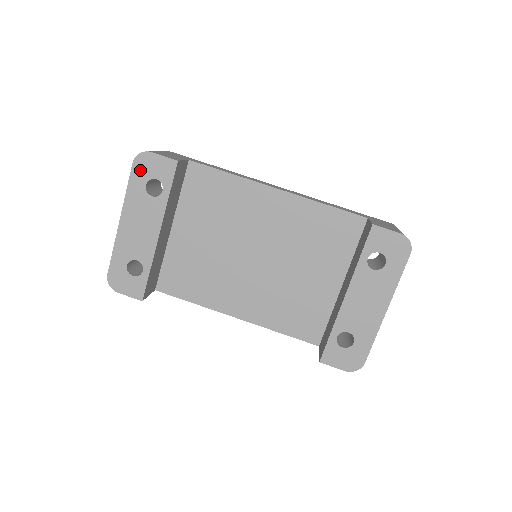
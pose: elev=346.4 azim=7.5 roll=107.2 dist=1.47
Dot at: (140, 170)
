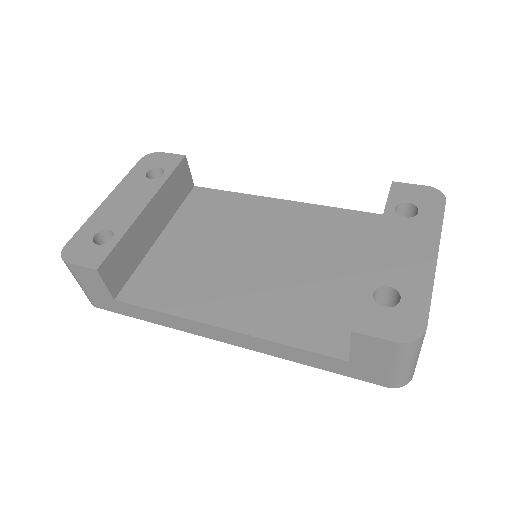
Dot at: (145, 163)
